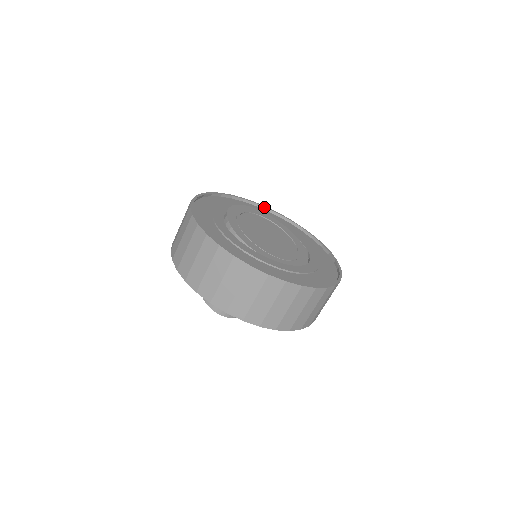
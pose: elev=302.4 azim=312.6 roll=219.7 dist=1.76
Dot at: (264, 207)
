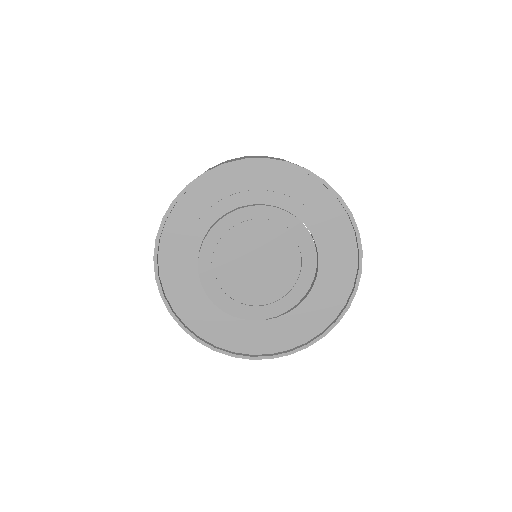
Dot at: (218, 170)
